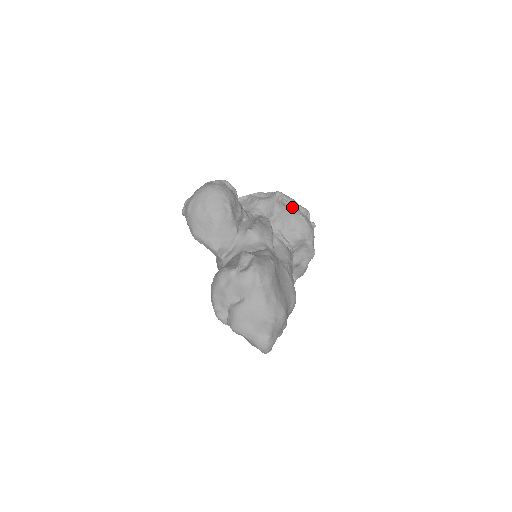
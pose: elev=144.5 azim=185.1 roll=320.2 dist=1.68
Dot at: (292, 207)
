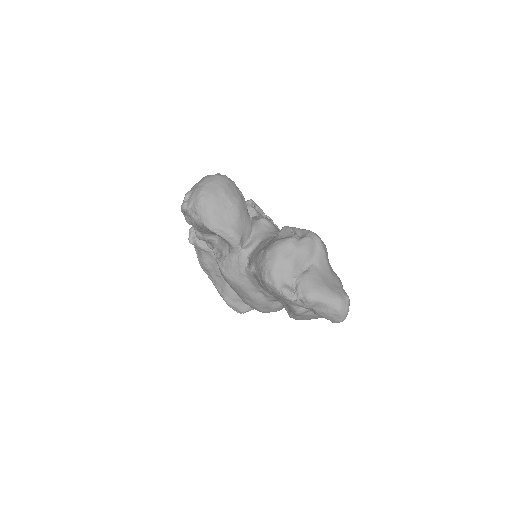
Dot at: occluded
